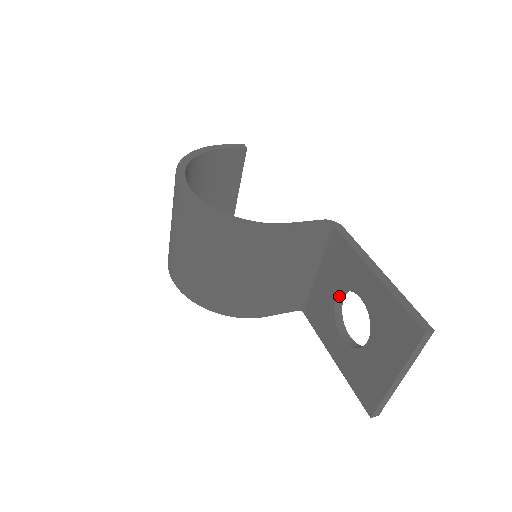
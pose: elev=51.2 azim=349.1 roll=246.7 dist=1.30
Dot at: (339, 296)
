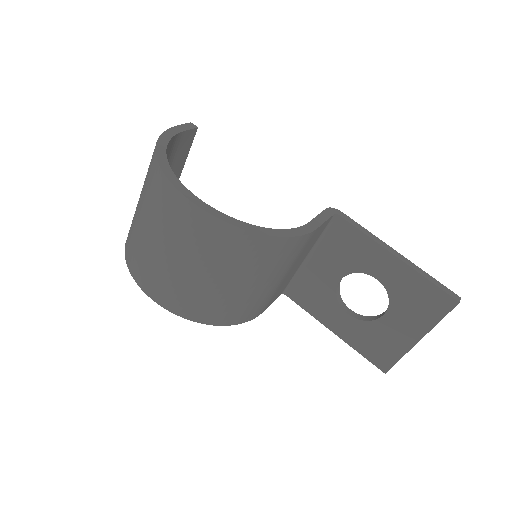
Dot at: (342, 277)
